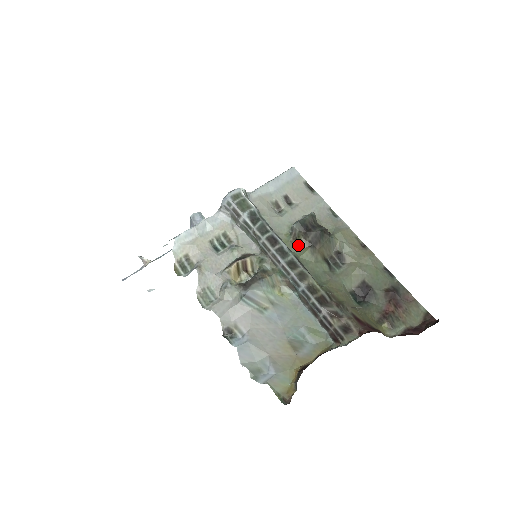
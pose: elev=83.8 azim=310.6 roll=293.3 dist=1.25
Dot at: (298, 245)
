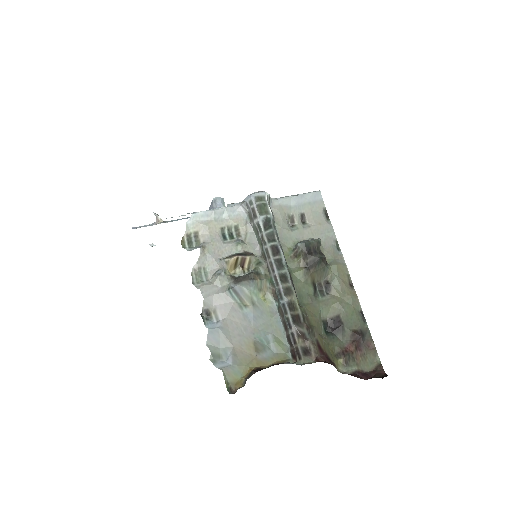
Dot at: (296, 262)
